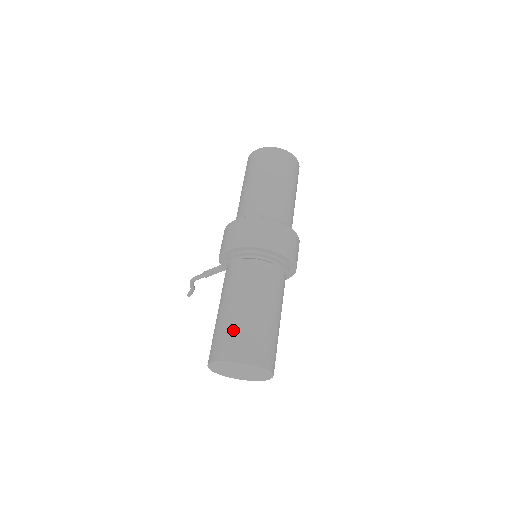
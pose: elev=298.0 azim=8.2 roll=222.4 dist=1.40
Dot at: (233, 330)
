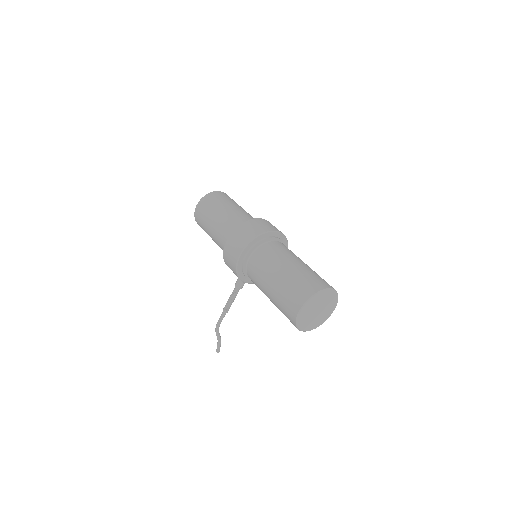
Dot at: (293, 283)
